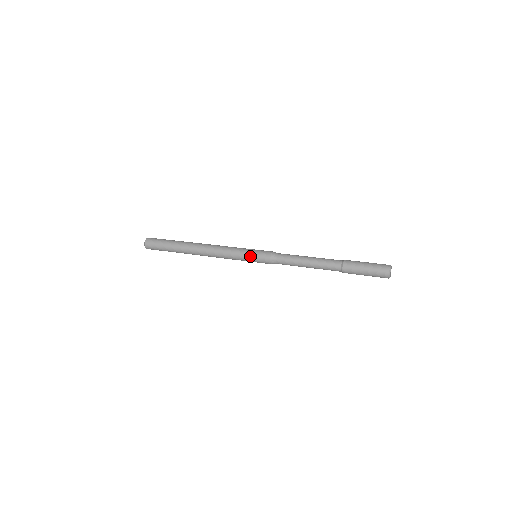
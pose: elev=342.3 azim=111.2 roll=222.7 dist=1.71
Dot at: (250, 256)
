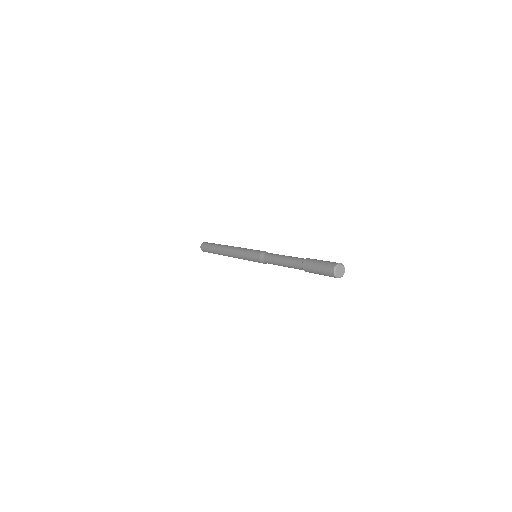
Dot at: (250, 252)
